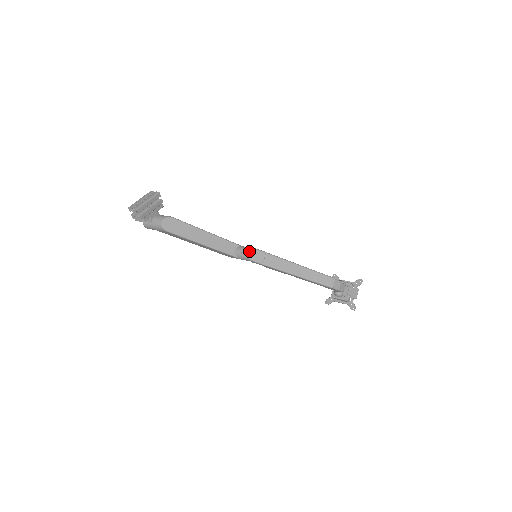
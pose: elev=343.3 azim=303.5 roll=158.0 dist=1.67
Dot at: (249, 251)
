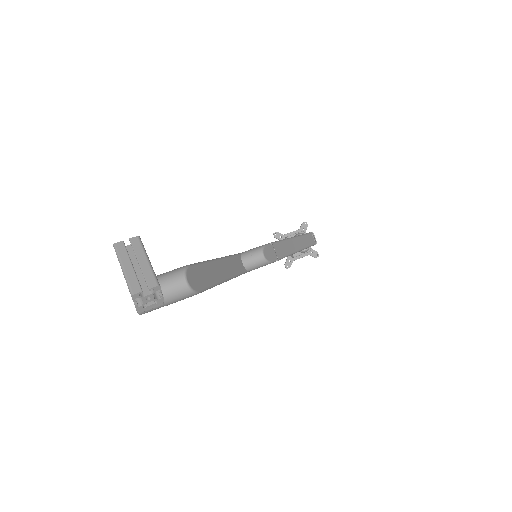
Dot at: (263, 253)
